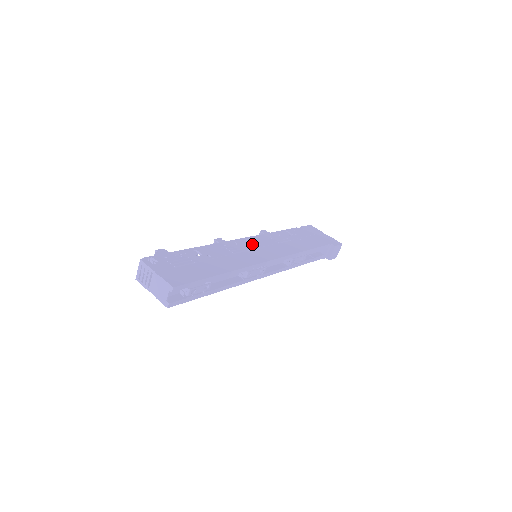
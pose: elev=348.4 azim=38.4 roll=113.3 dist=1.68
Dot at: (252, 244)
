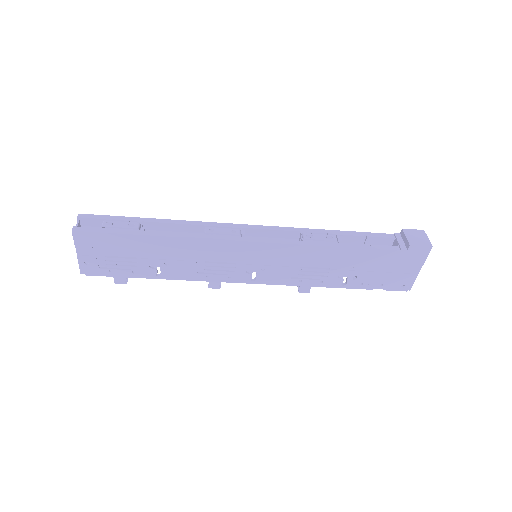
Dot at: occluded
